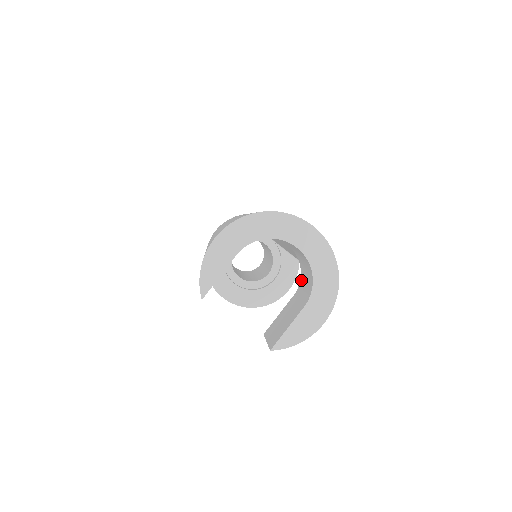
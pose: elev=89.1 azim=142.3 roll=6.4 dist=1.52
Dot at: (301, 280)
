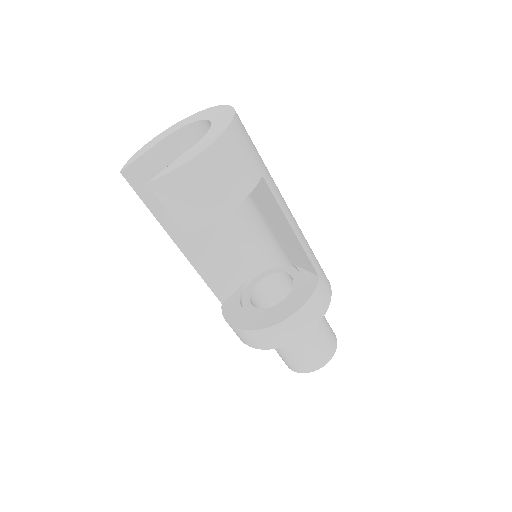
Dot at: occluded
